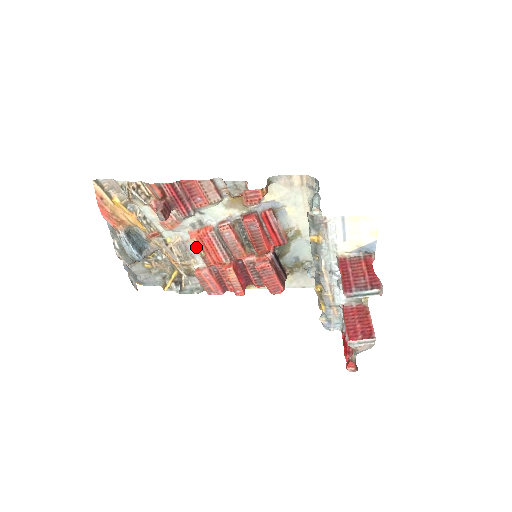
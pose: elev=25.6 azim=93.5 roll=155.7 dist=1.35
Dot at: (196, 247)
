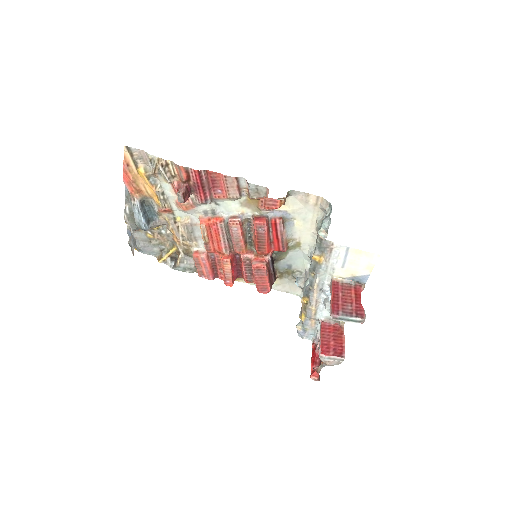
Dot at: (203, 233)
